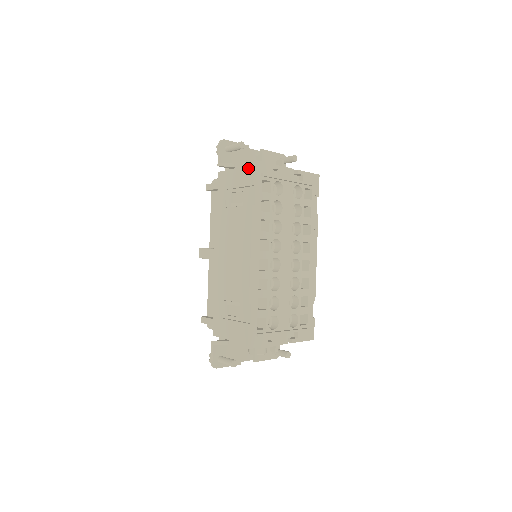
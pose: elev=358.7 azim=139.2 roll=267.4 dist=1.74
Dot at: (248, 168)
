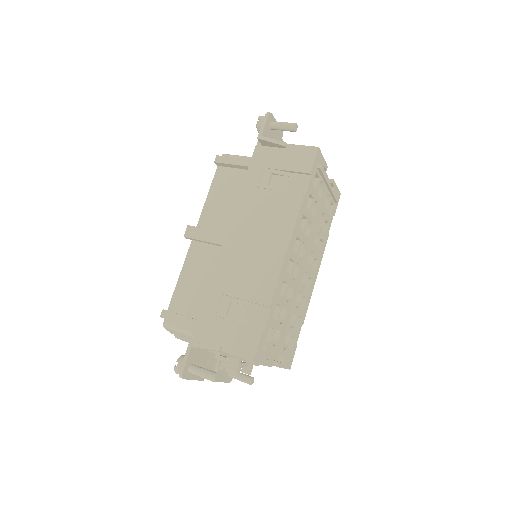
Dot at: (307, 153)
